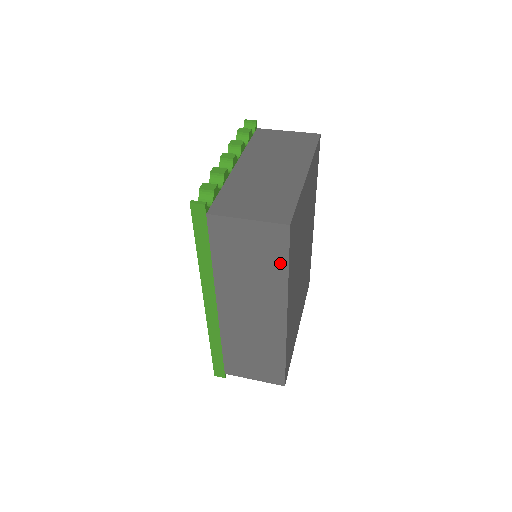
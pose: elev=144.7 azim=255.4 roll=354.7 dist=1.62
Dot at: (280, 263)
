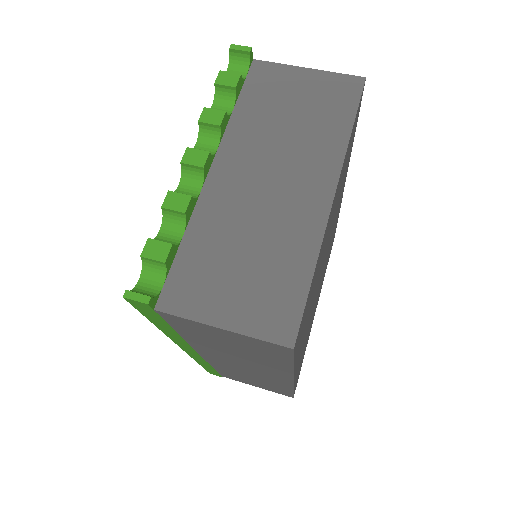
Dot at: (280, 360)
